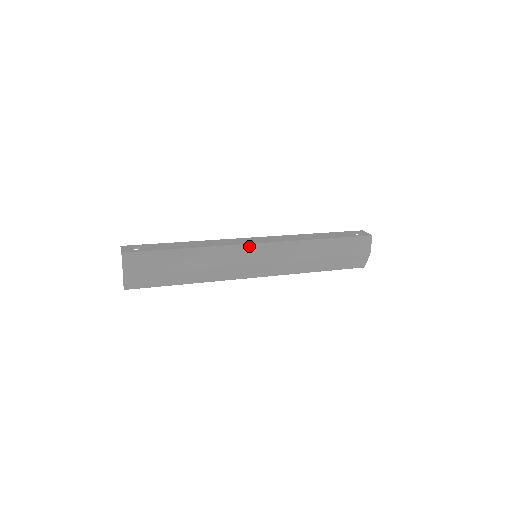
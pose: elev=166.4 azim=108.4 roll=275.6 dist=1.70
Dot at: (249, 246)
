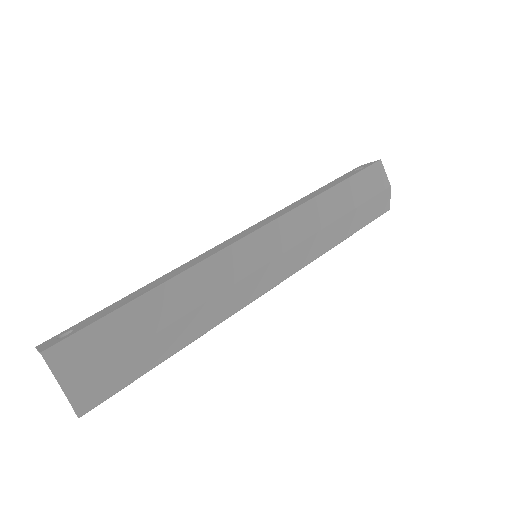
Dot at: (240, 243)
